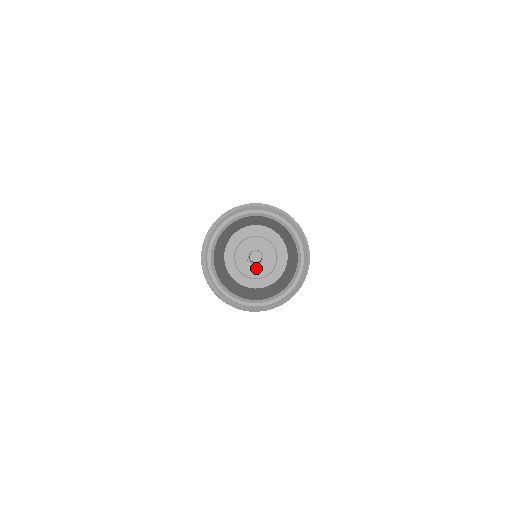
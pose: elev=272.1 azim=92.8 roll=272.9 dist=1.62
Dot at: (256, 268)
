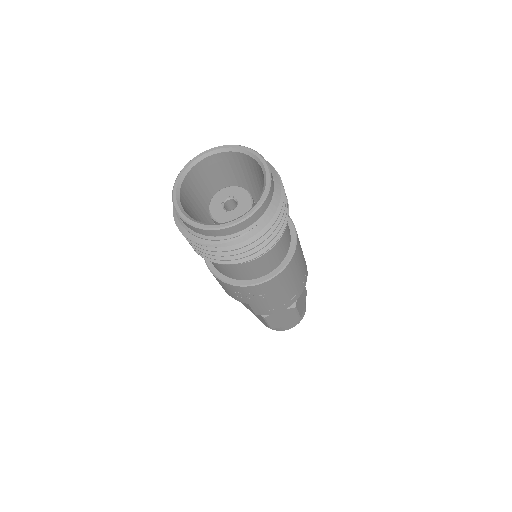
Dot at: (238, 209)
